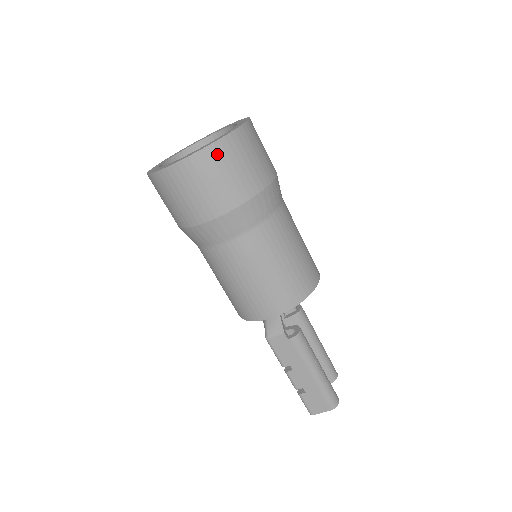
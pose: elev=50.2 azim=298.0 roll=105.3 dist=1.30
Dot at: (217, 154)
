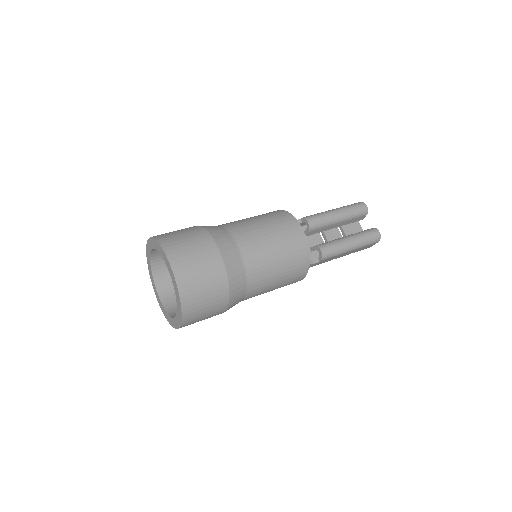
Dot at: (190, 314)
